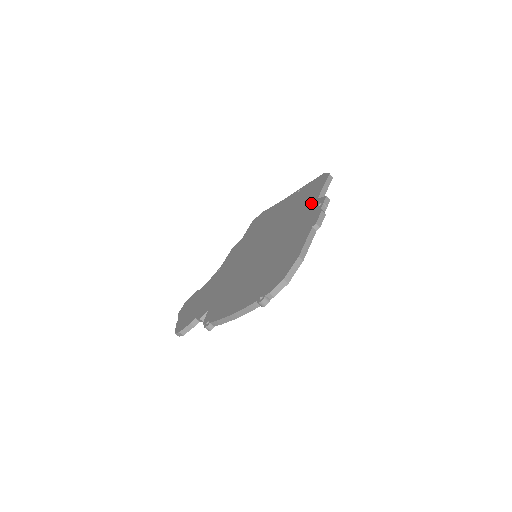
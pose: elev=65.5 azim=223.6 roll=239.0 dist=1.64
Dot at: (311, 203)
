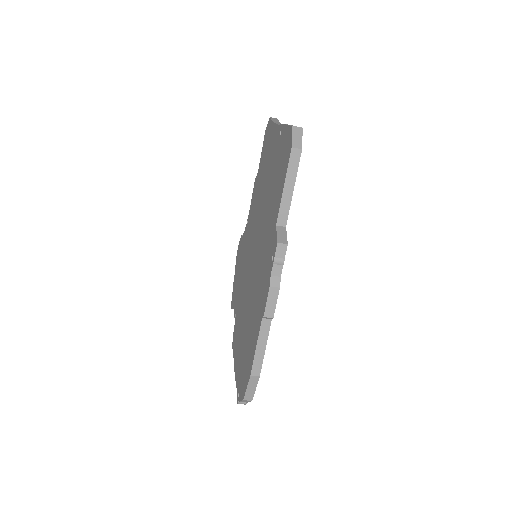
Dot at: (272, 227)
